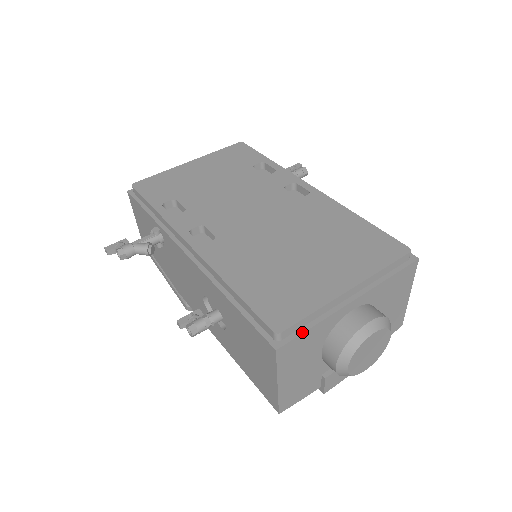
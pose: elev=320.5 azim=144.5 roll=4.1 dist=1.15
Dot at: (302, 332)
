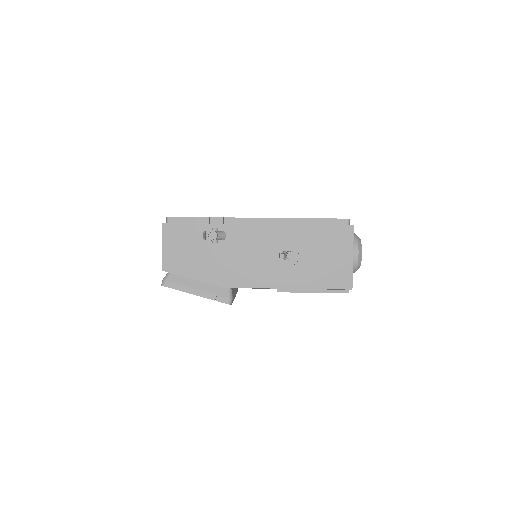
Dot at: occluded
